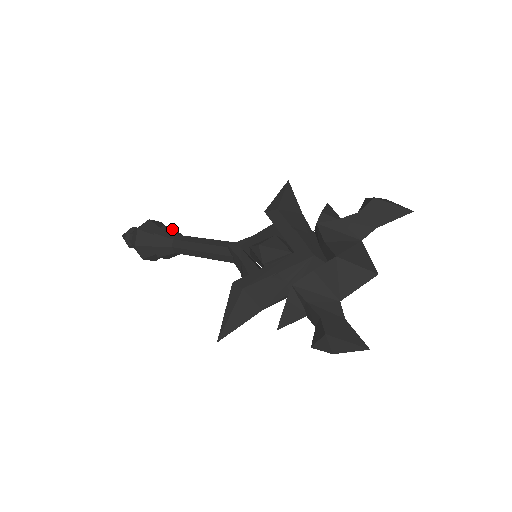
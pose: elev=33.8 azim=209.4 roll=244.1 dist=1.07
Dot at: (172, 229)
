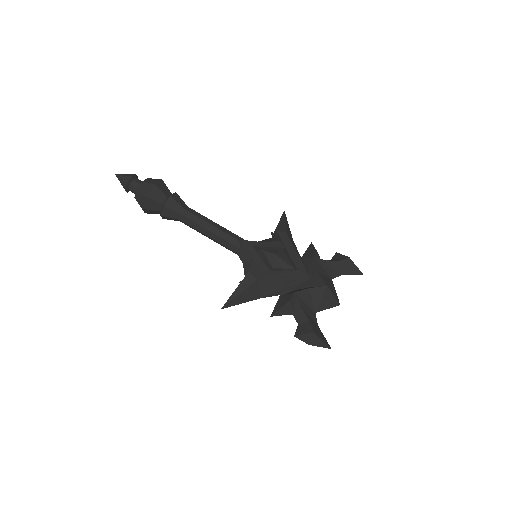
Dot at: (180, 198)
